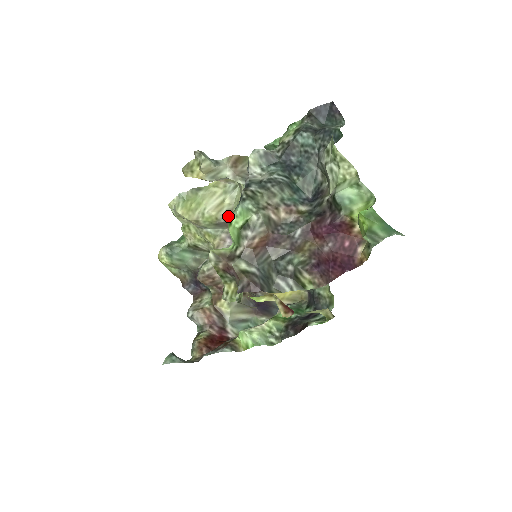
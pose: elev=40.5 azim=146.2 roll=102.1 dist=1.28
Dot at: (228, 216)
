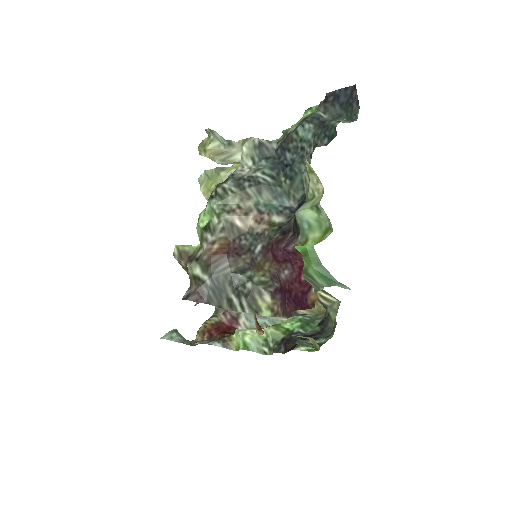
Dot at: occluded
